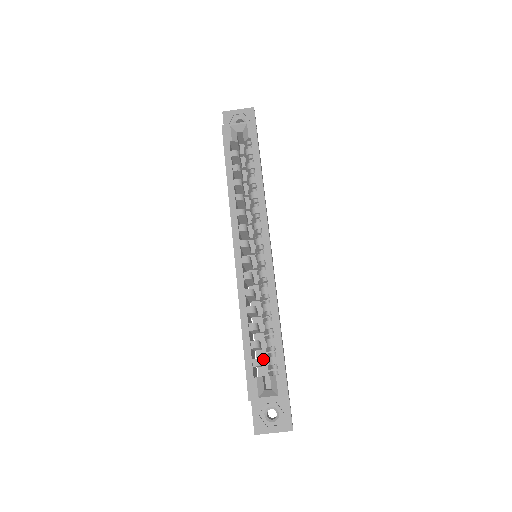
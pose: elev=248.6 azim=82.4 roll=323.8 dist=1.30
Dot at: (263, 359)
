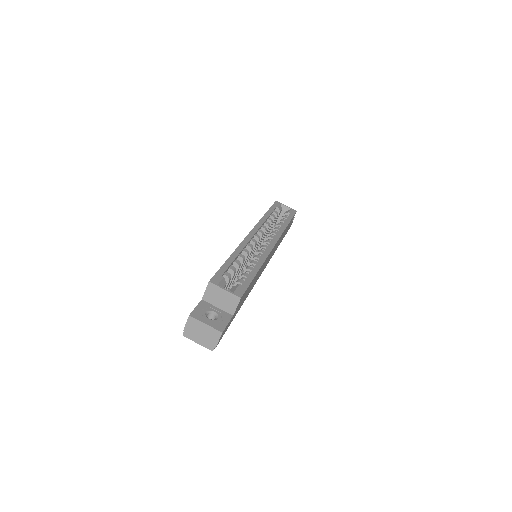
Dot at: occluded
